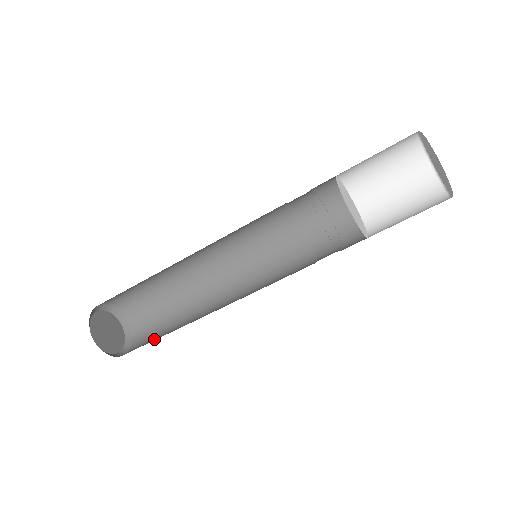
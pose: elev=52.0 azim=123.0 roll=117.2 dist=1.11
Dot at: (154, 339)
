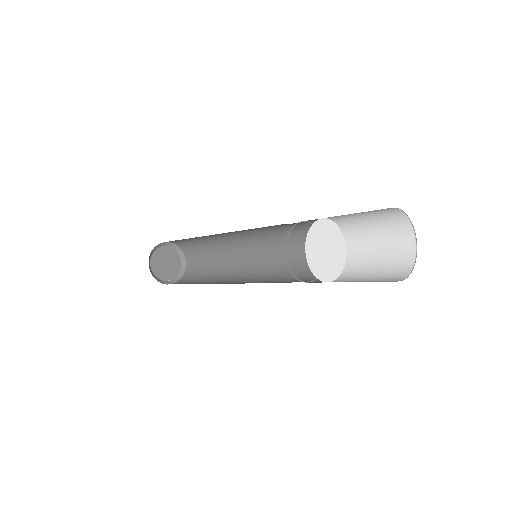
Dot at: (199, 274)
